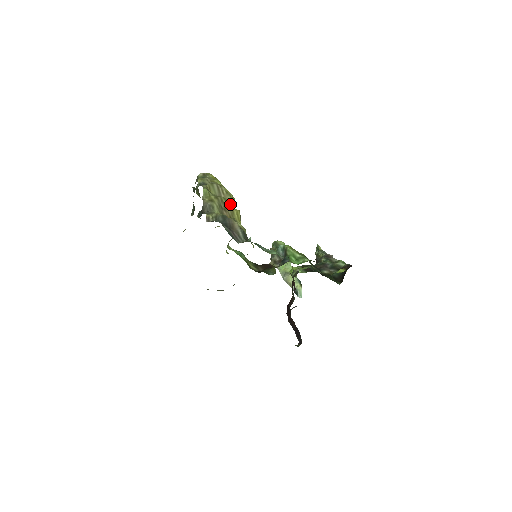
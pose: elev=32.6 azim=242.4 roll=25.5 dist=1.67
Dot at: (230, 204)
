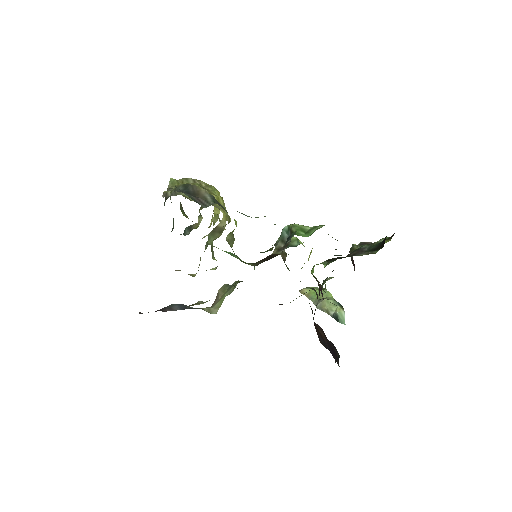
Dot at: (207, 190)
